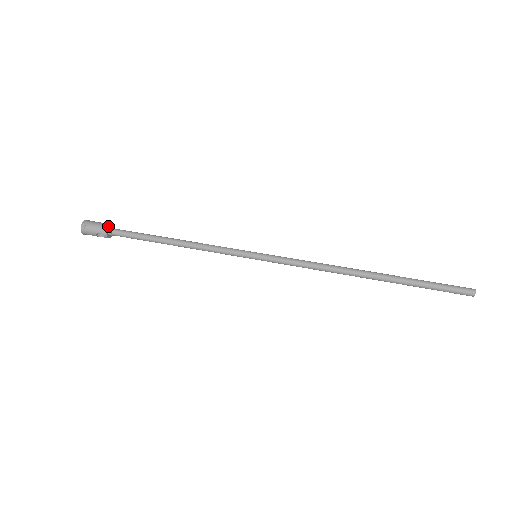
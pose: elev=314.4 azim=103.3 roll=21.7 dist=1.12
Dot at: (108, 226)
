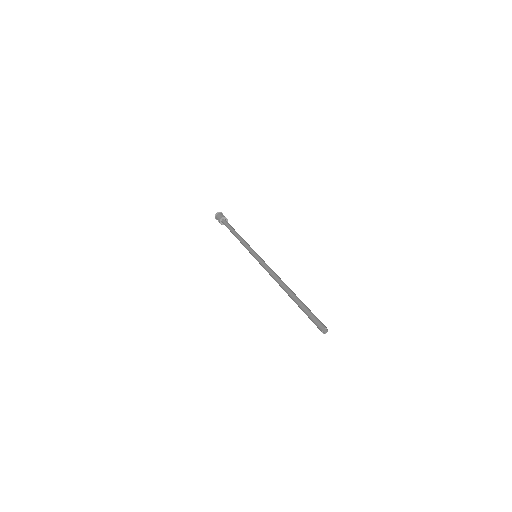
Dot at: (222, 217)
